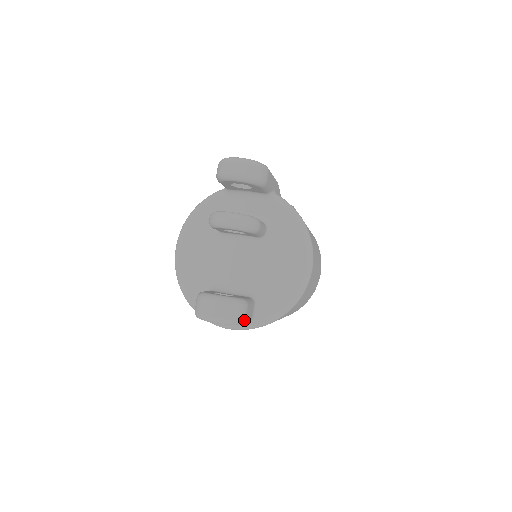
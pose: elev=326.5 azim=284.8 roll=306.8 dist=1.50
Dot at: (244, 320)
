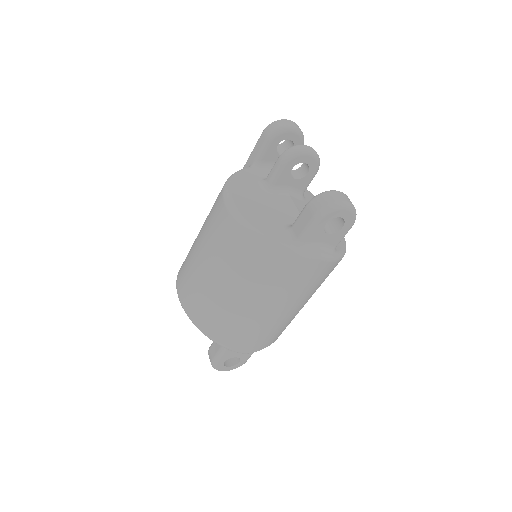
Dot at: occluded
